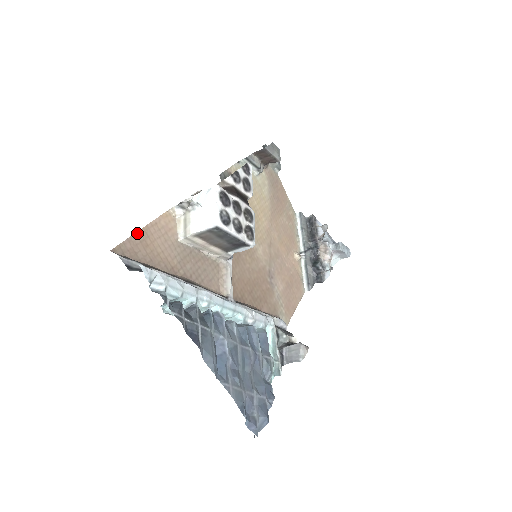
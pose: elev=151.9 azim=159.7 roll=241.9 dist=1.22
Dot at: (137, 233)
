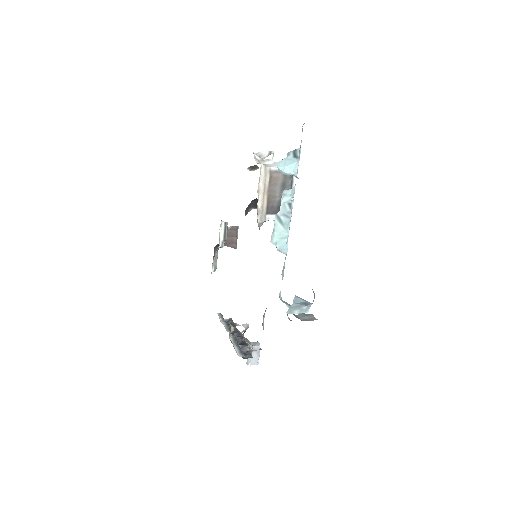
Dot at: occluded
